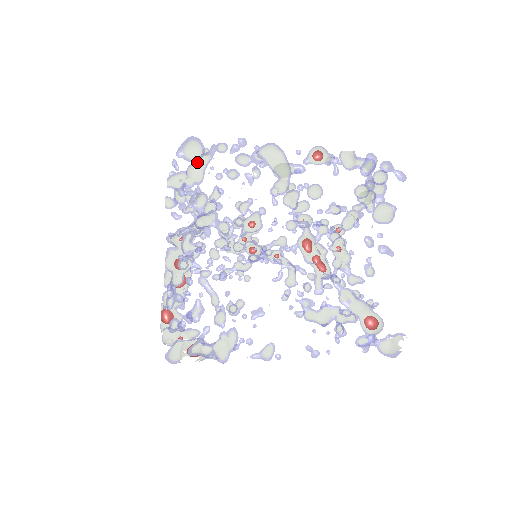
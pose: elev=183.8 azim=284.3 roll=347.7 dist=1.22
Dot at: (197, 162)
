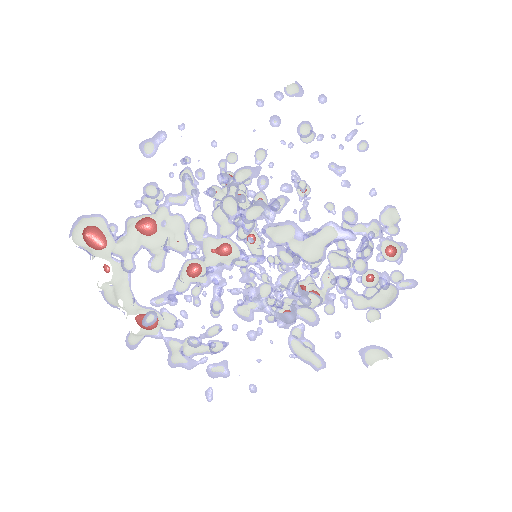
Dot at: (321, 232)
